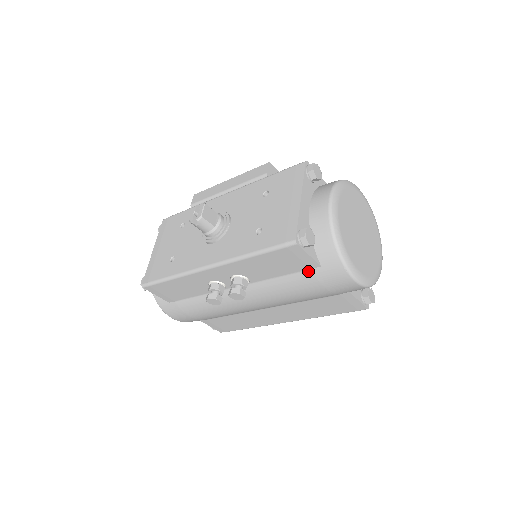
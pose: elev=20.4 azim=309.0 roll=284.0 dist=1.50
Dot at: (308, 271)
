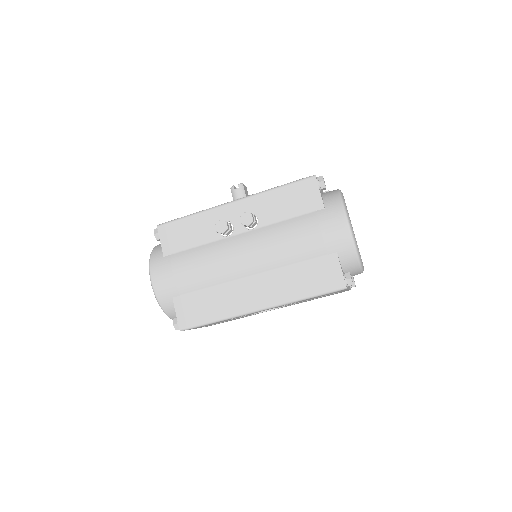
Dot at: (312, 213)
